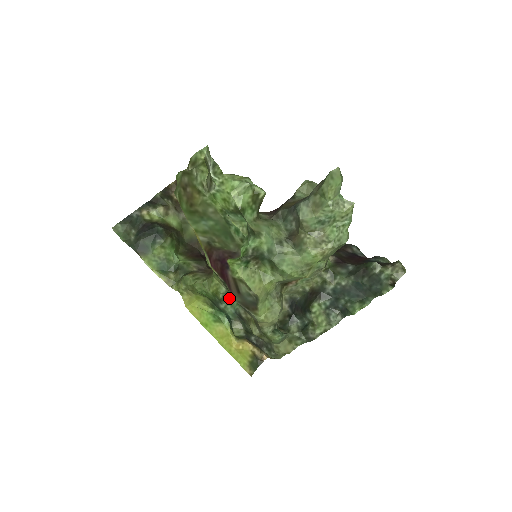
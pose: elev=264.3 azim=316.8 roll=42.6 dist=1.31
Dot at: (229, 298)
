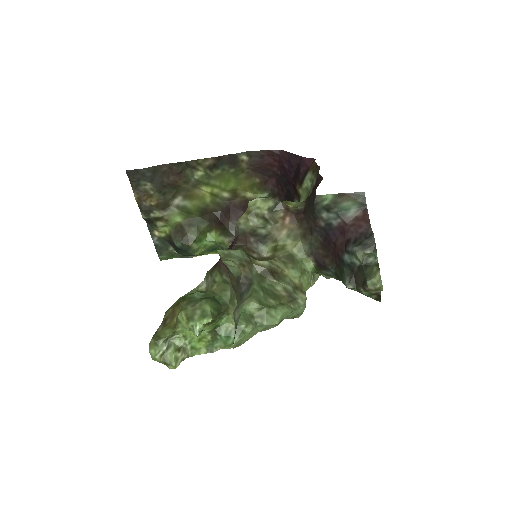
Dot at: occluded
